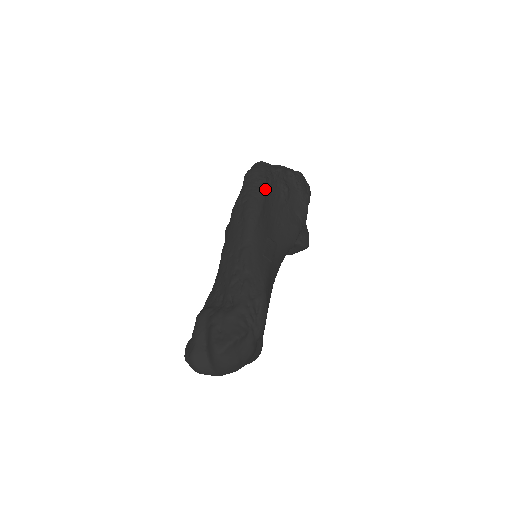
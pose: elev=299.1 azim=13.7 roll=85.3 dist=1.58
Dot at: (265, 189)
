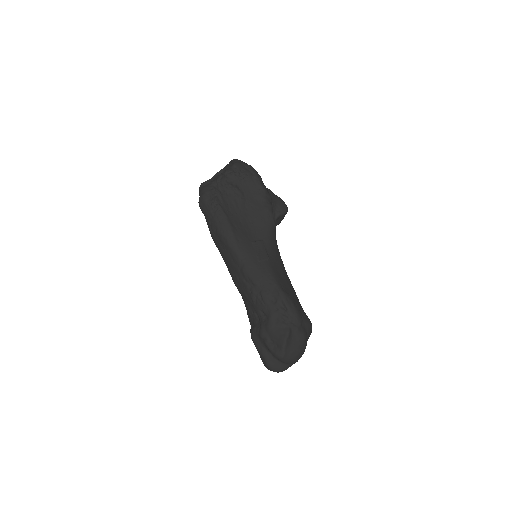
Dot at: (221, 208)
